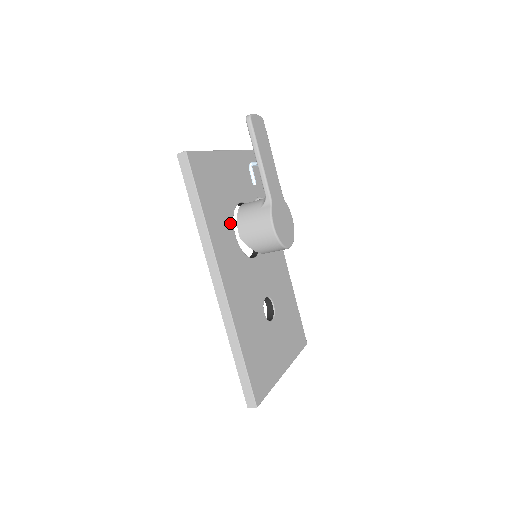
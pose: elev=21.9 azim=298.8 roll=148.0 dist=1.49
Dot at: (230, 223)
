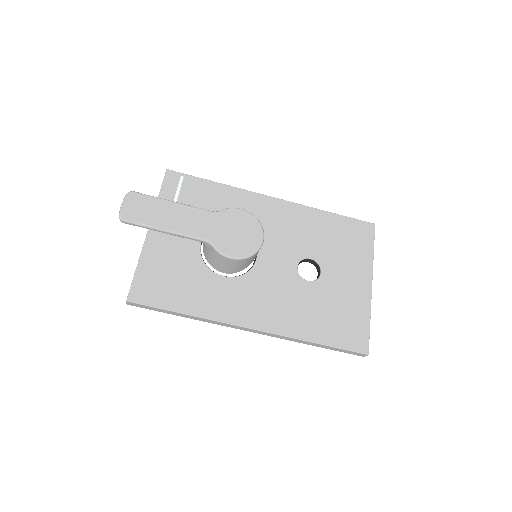
Dot at: (210, 277)
